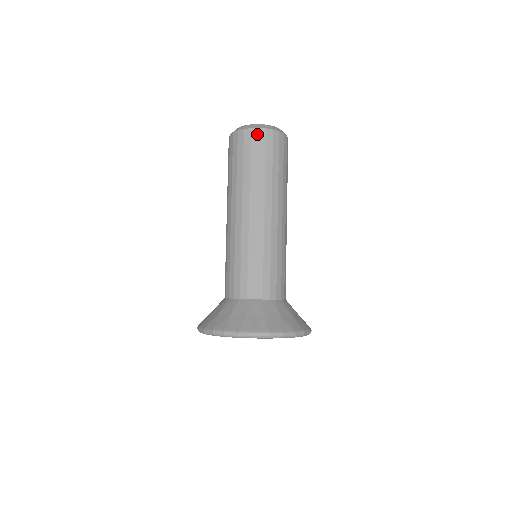
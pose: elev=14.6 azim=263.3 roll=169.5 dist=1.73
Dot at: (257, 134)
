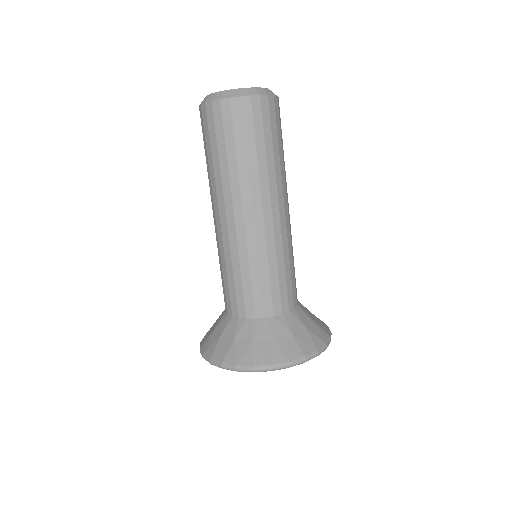
Dot at: (219, 108)
